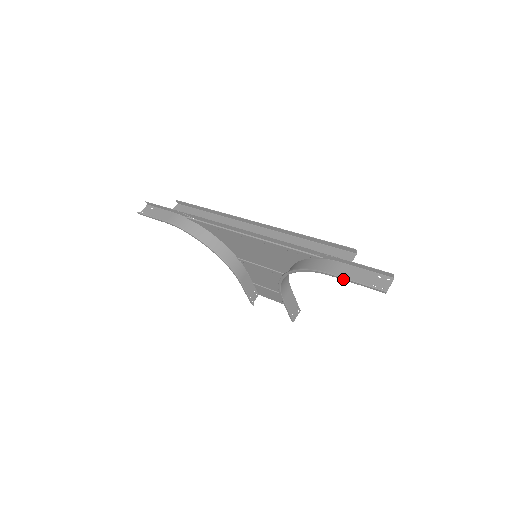
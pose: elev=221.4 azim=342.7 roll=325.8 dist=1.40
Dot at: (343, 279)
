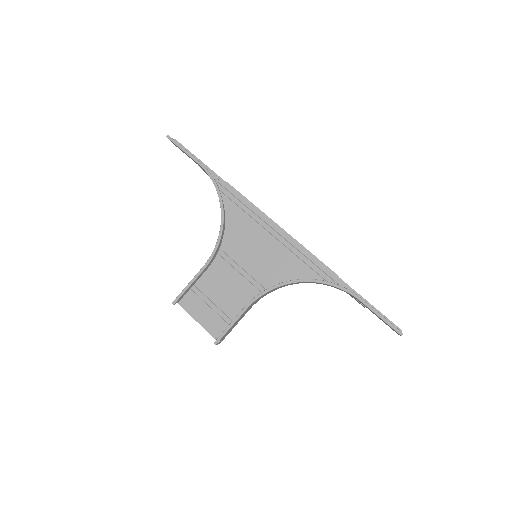
Dot at: (370, 307)
